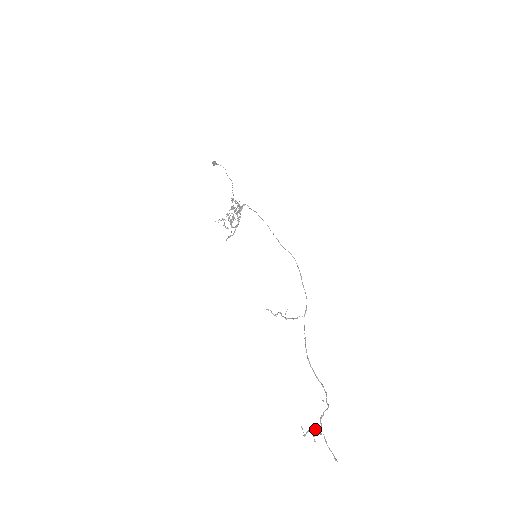
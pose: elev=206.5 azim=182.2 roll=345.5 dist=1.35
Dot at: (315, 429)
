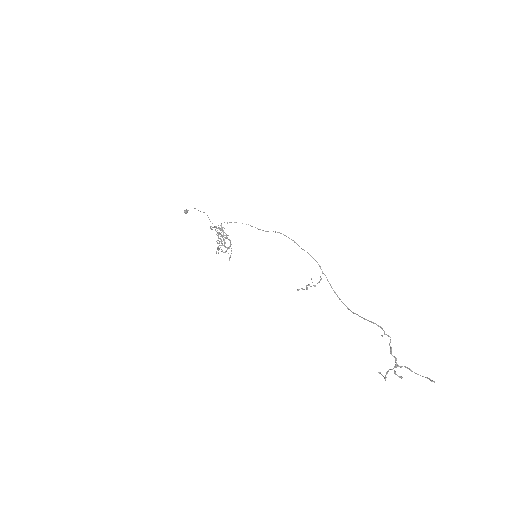
Dot at: (394, 366)
